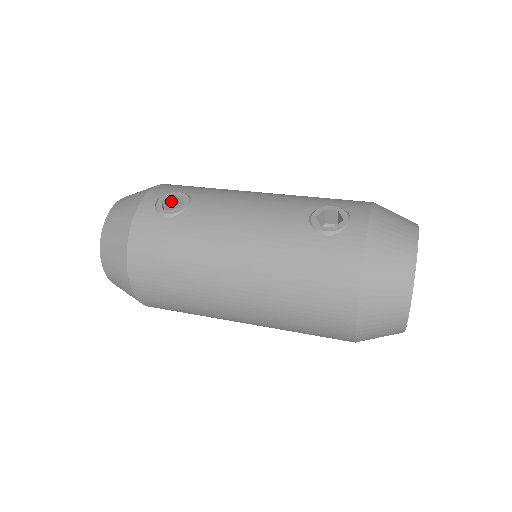
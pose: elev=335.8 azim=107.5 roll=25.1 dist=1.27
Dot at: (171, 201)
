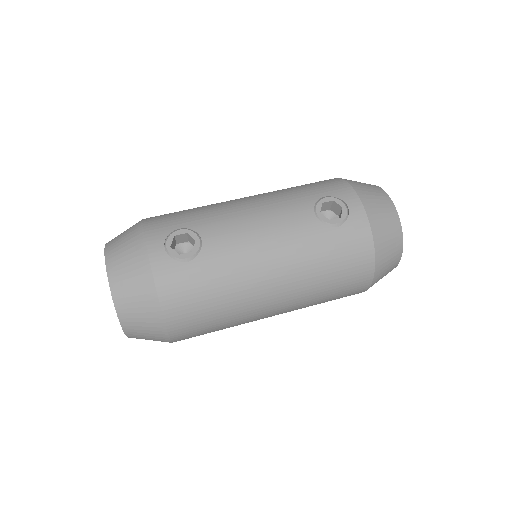
Dot at: (174, 241)
